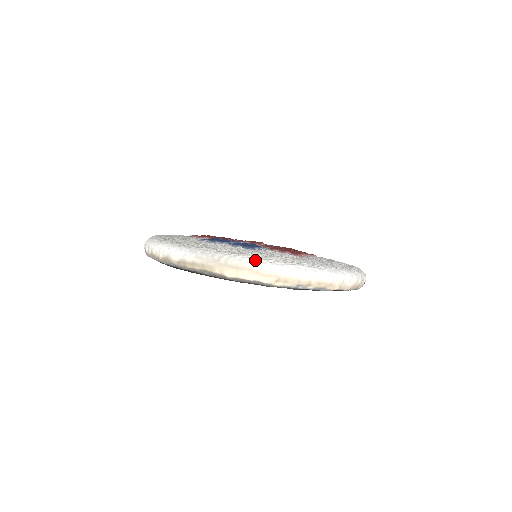
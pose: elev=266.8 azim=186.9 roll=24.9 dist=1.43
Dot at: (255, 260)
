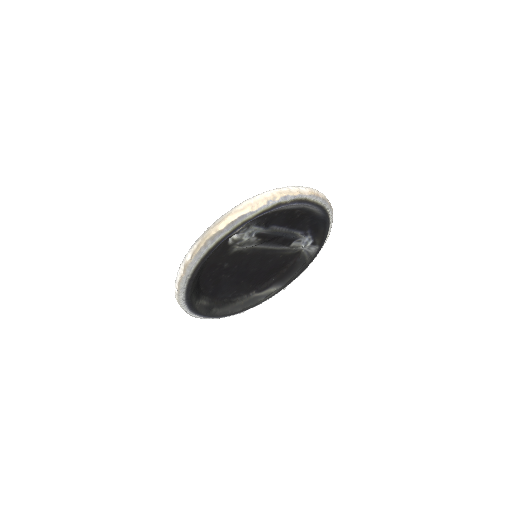
Dot at: (230, 210)
